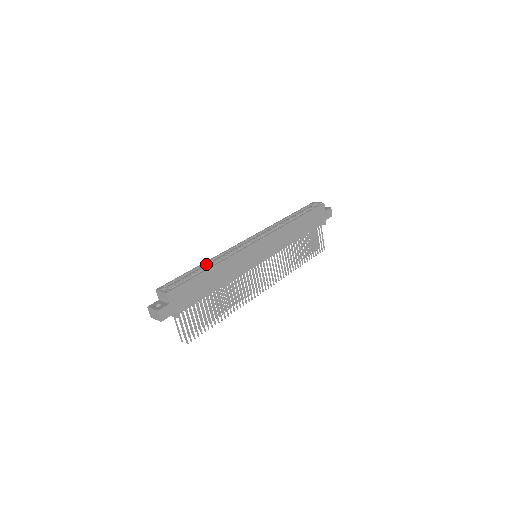
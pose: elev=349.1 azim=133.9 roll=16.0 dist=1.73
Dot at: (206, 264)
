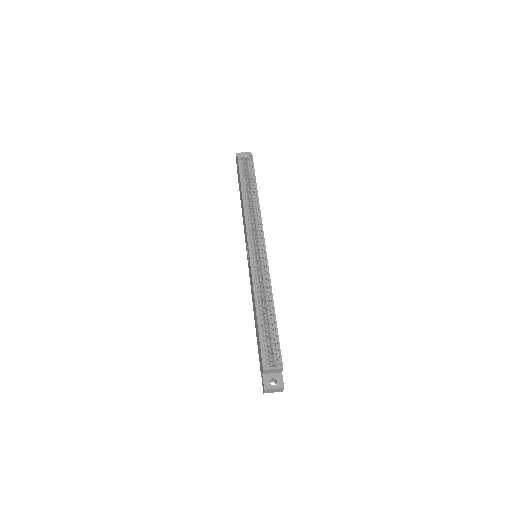
Dot at: (257, 305)
